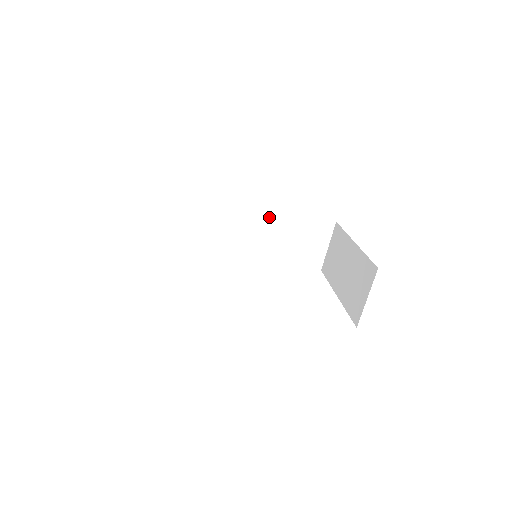
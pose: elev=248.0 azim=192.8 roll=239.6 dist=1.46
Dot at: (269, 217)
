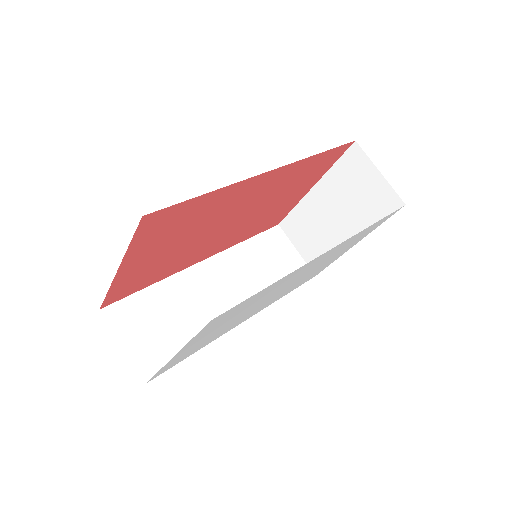
Dot at: (225, 260)
